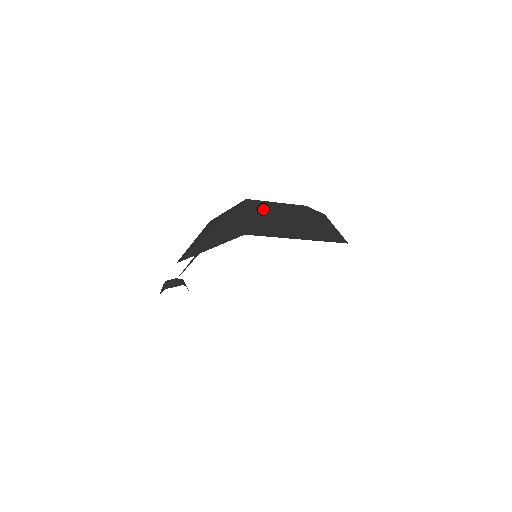
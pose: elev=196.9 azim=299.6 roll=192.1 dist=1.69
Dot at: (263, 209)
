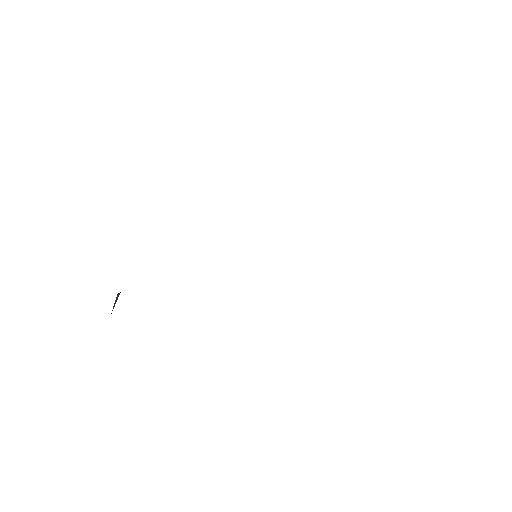
Dot at: occluded
